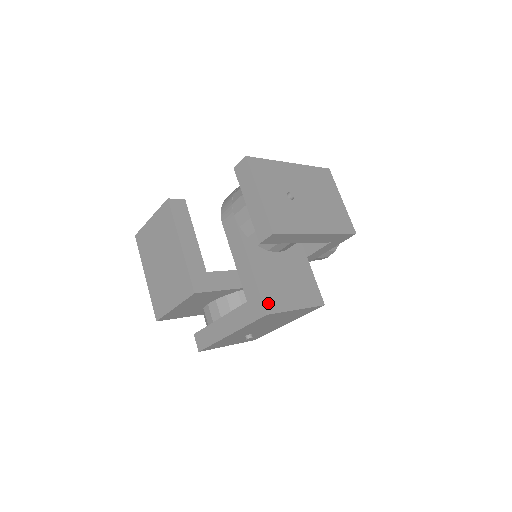
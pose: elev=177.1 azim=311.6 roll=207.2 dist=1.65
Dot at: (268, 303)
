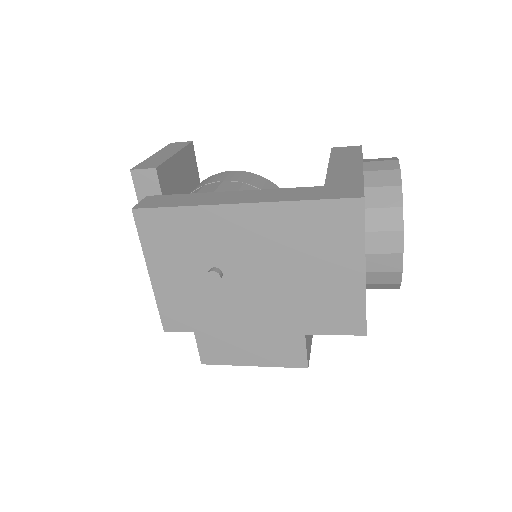
Dot at: (207, 353)
